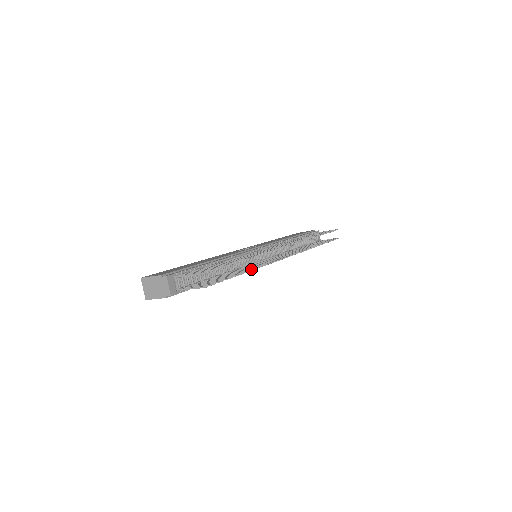
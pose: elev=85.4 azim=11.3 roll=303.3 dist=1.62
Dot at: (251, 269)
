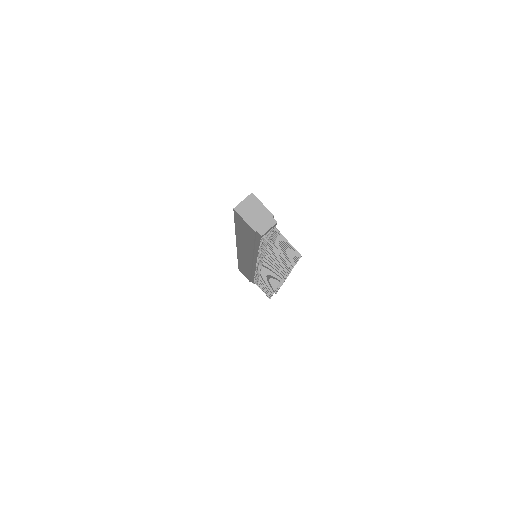
Dot at: occluded
